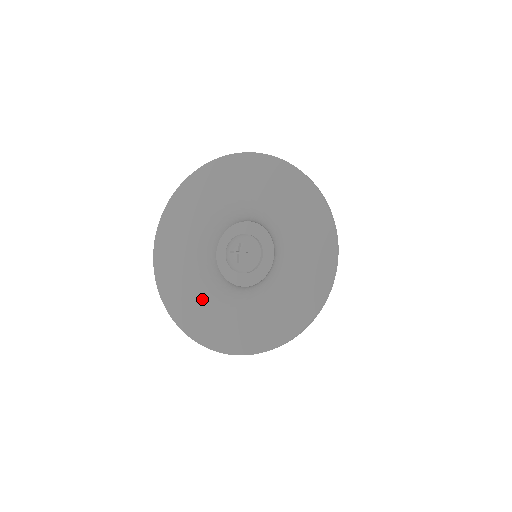
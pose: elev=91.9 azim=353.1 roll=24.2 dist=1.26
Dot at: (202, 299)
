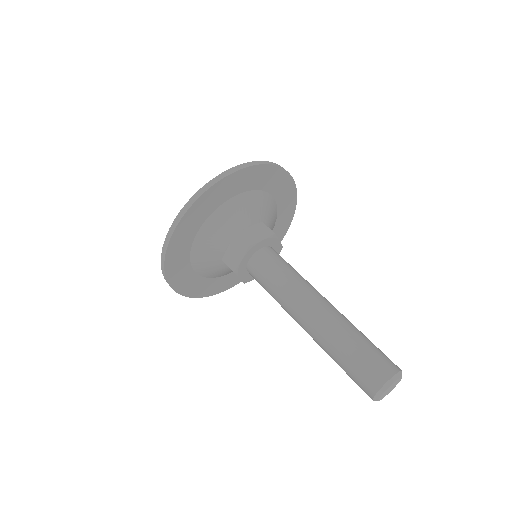
Dot at: occluded
